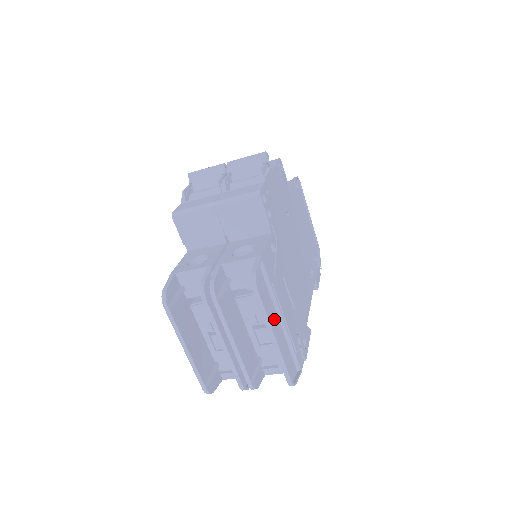
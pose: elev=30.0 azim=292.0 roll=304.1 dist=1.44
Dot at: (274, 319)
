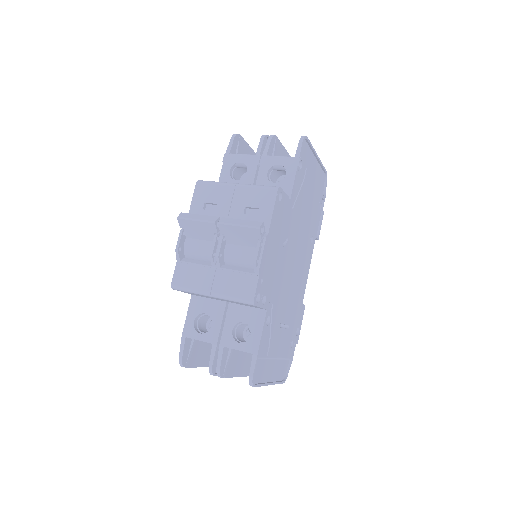
Dot at: (270, 368)
